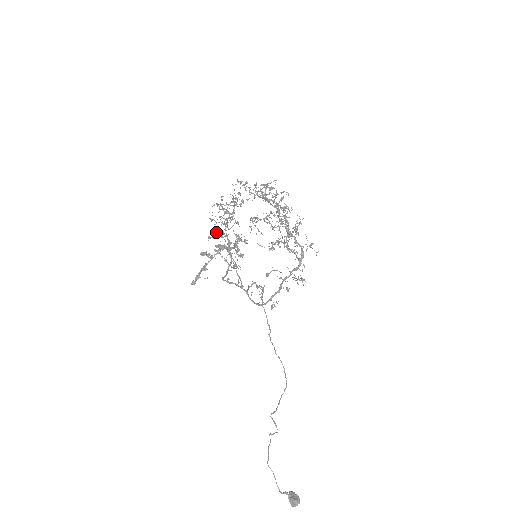
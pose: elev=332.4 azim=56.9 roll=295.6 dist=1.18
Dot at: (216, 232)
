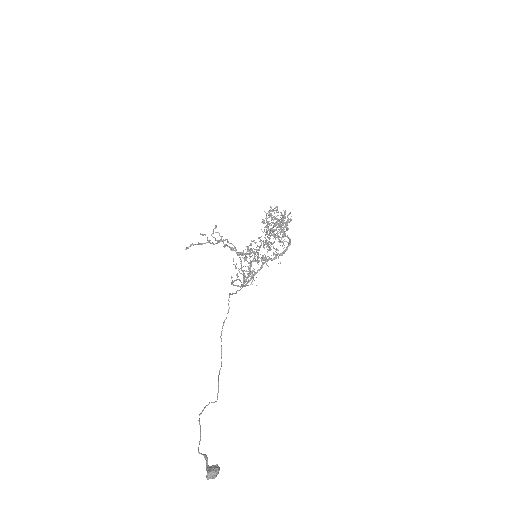
Dot at: occluded
